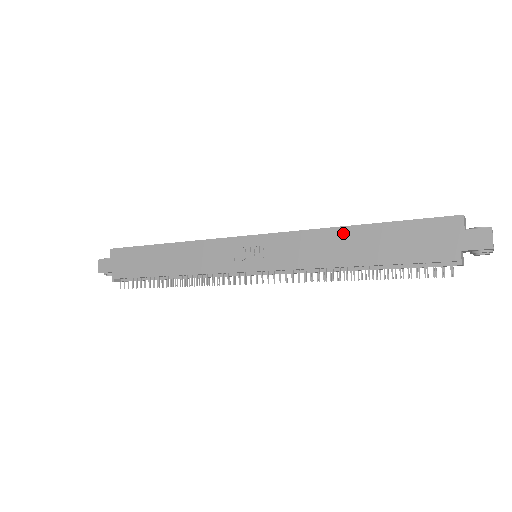
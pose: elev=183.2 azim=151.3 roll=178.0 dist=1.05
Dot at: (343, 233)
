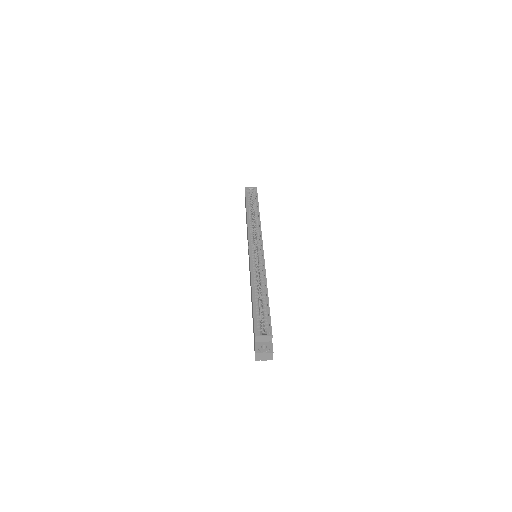
Dot at: (251, 289)
